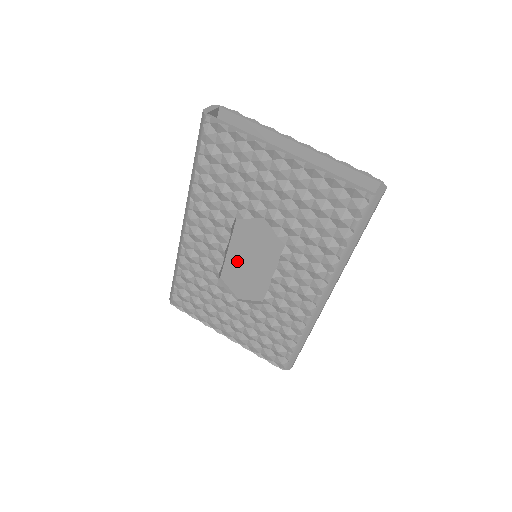
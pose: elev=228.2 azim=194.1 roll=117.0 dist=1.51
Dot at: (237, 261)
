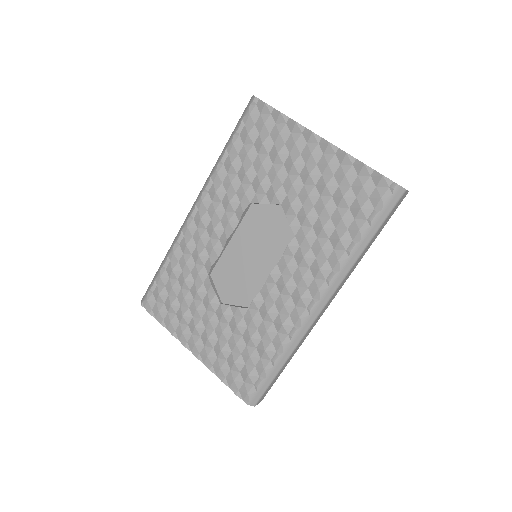
Dot at: (231, 266)
